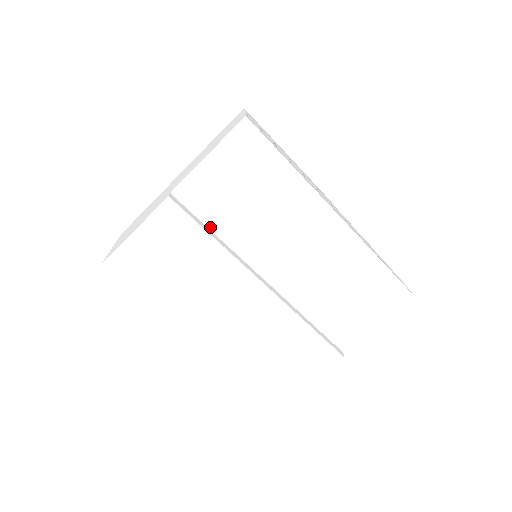
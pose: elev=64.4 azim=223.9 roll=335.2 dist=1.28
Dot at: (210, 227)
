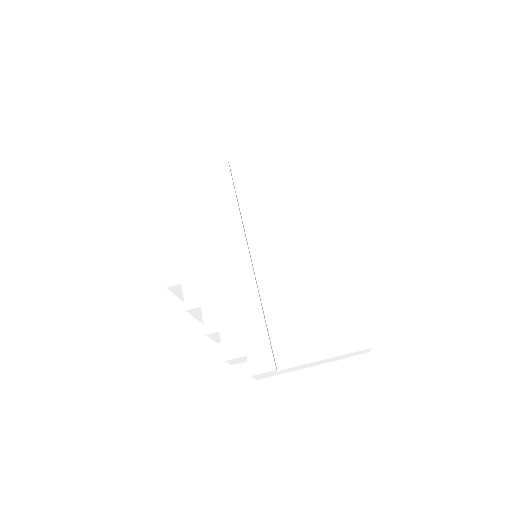
Dot at: (239, 198)
